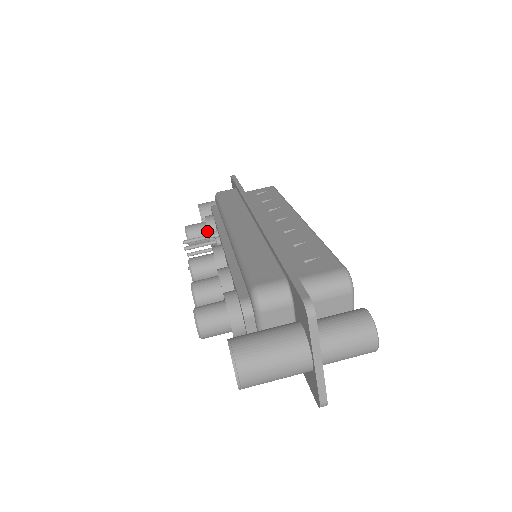
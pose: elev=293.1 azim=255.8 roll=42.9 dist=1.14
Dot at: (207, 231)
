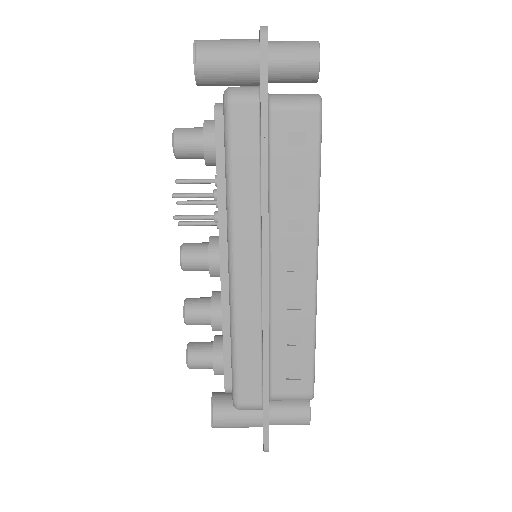
Dot at: occluded
